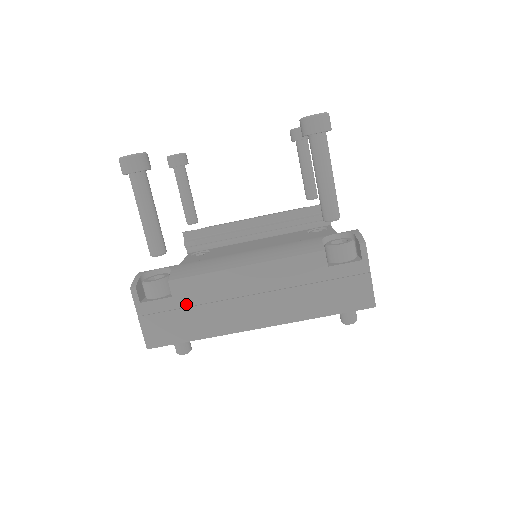
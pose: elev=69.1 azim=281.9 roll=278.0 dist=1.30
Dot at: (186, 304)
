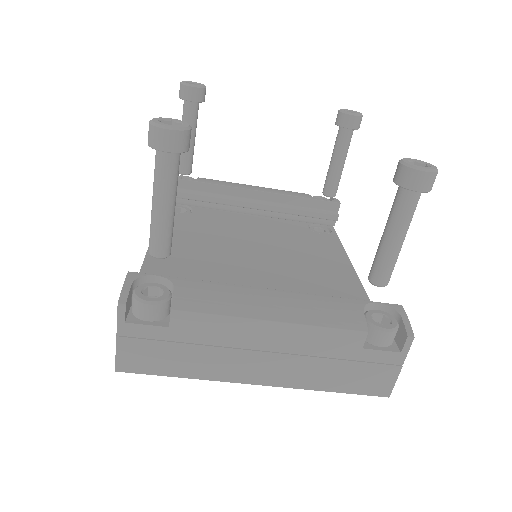
Dot at: (183, 339)
